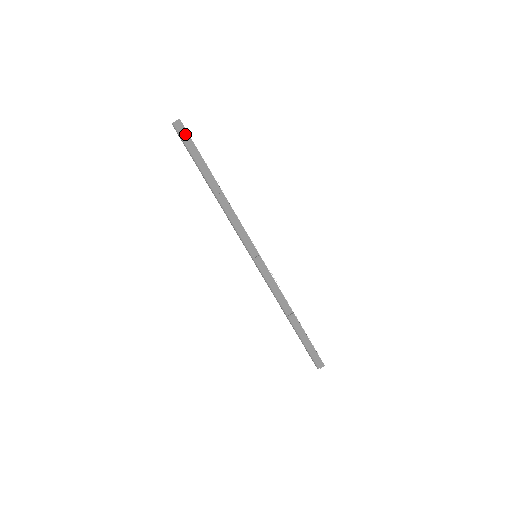
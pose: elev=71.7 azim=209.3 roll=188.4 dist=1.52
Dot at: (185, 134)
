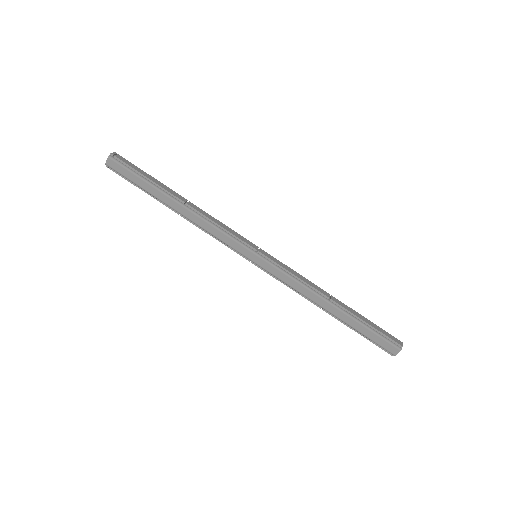
Dot at: (126, 162)
